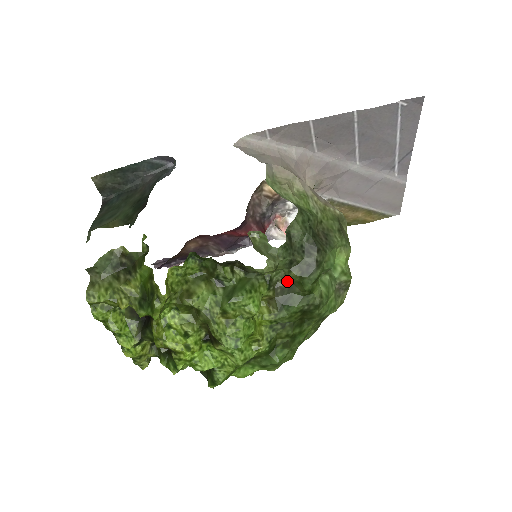
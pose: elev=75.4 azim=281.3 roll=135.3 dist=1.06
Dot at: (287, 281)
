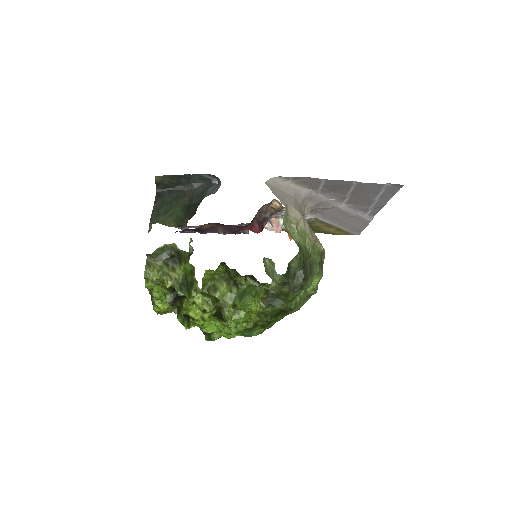
Dot at: (278, 291)
